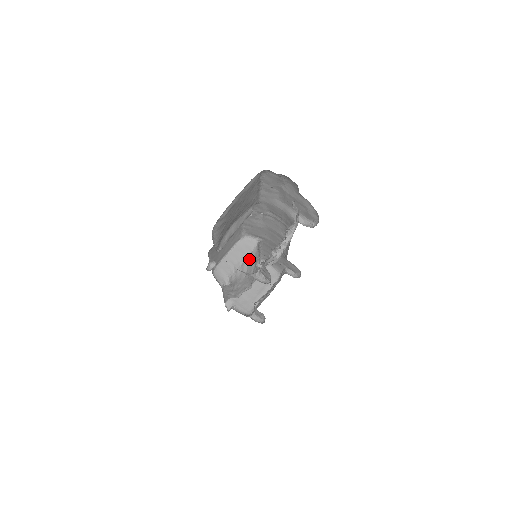
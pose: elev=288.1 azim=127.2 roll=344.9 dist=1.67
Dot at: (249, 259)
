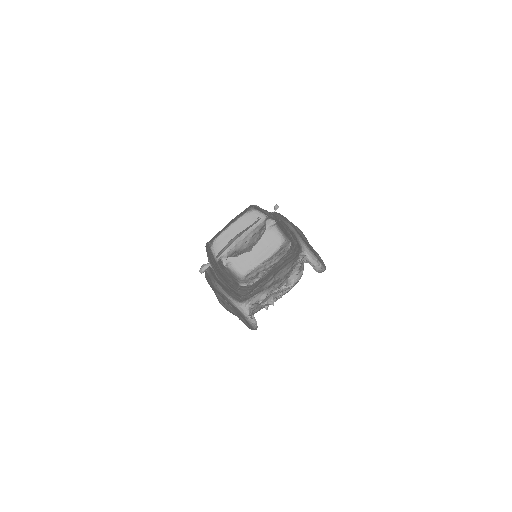
Dot at: (253, 233)
